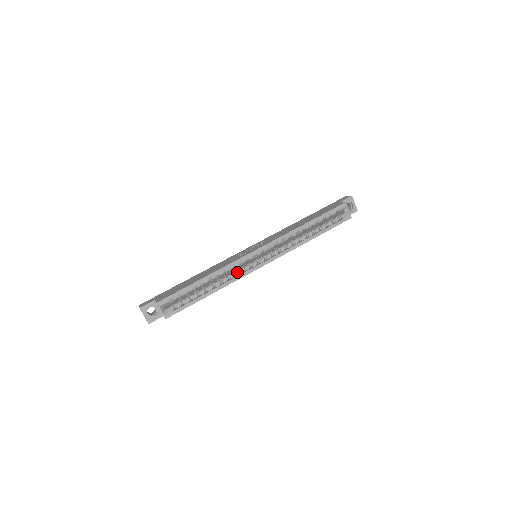
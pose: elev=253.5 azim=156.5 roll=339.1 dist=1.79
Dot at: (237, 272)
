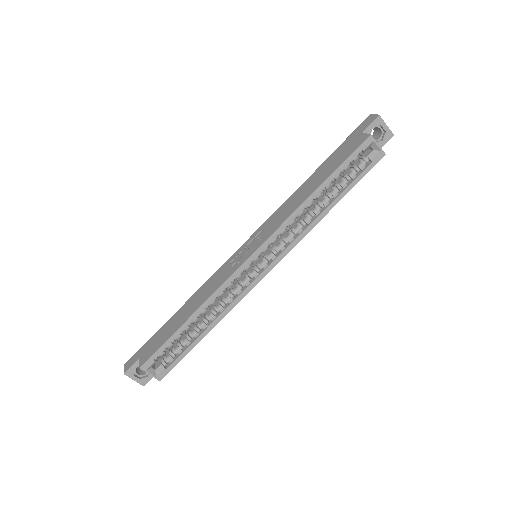
Dot at: (234, 292)
